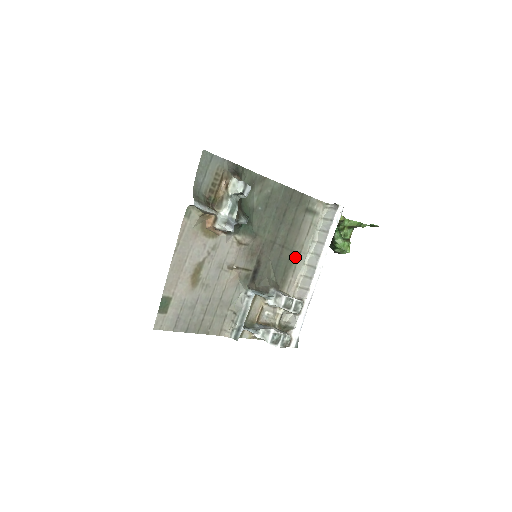
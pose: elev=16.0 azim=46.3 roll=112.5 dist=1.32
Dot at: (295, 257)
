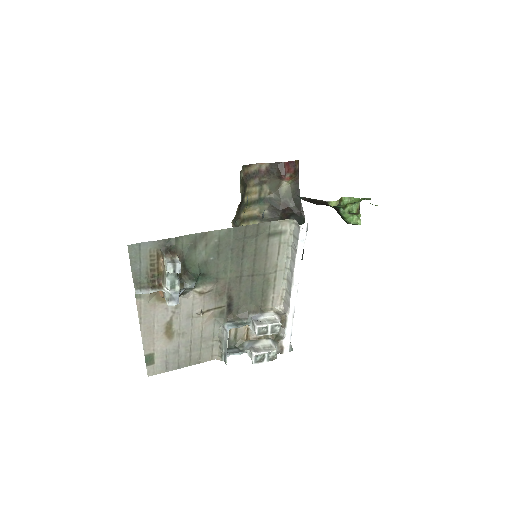
Dot at: (271, 277)
